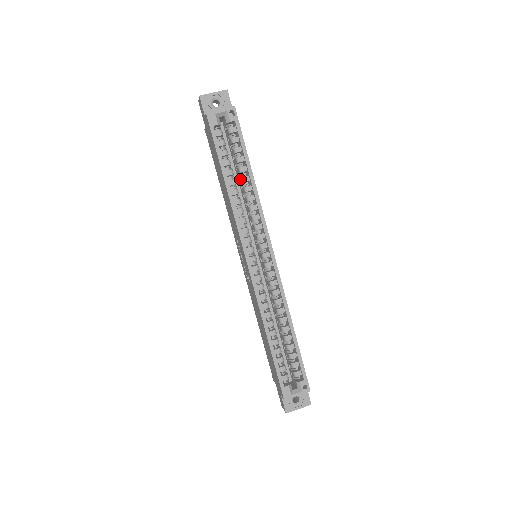
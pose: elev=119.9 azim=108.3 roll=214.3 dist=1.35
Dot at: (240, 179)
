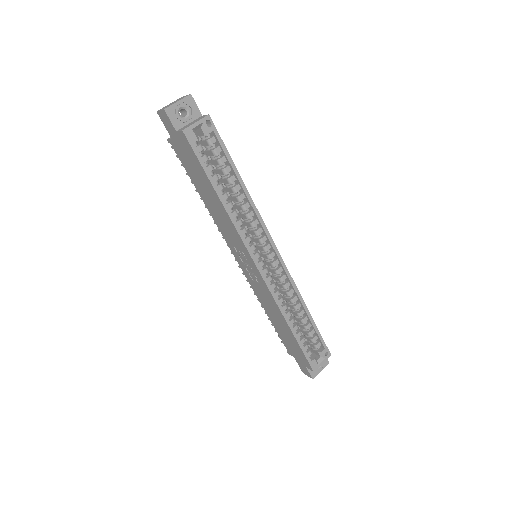
Dot at: (229, 189)
